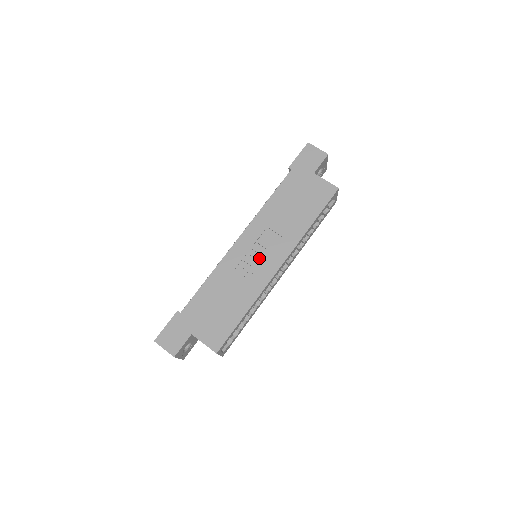
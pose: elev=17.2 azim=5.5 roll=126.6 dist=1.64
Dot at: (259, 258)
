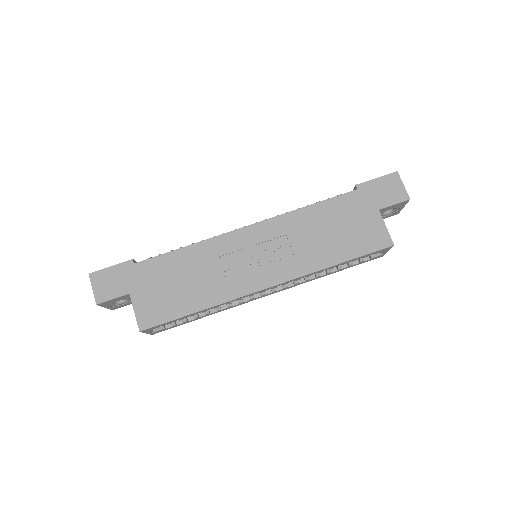
Dot at: (253, 262)
